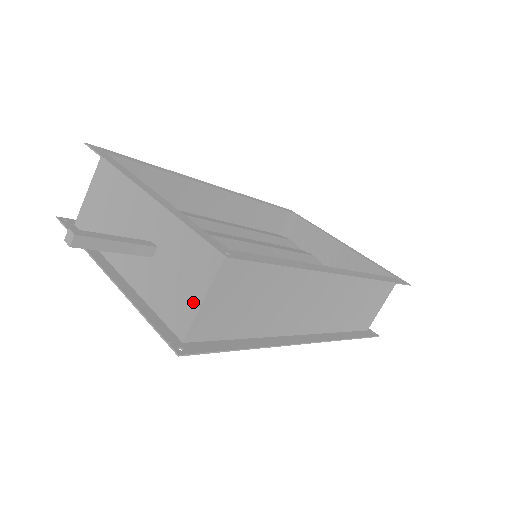
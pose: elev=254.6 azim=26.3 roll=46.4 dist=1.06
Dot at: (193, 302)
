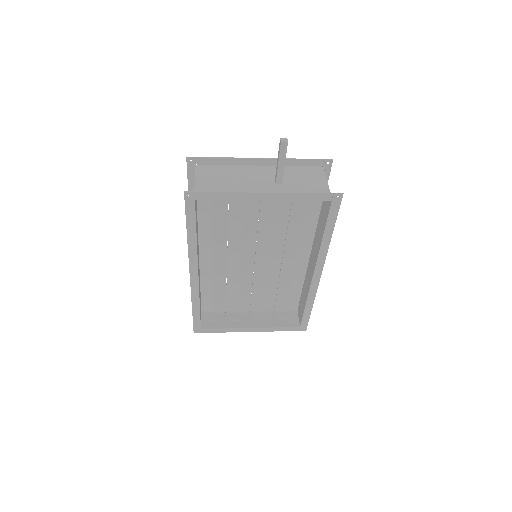
Dot at: (323, 186)
